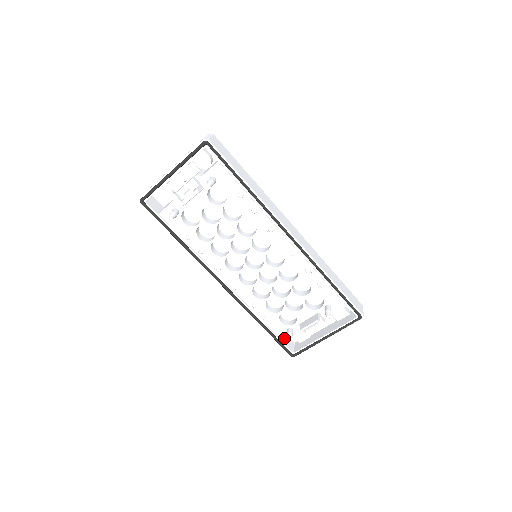
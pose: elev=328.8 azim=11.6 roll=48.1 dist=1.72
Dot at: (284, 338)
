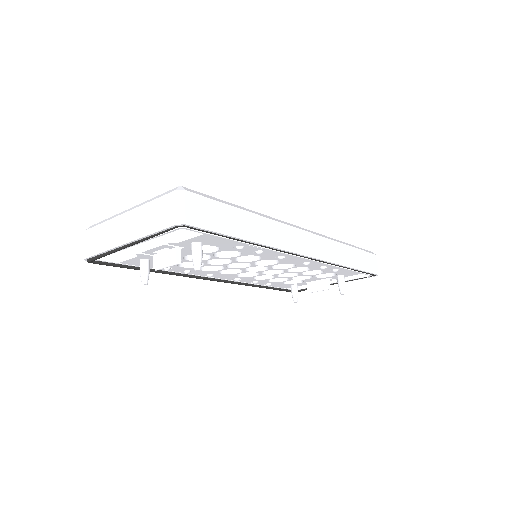
Dot at: (287, 287)
